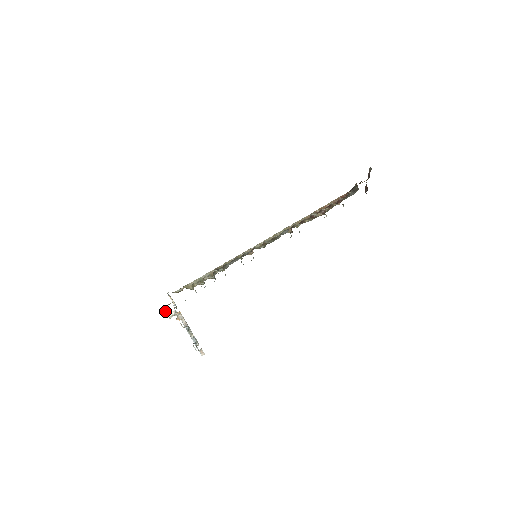
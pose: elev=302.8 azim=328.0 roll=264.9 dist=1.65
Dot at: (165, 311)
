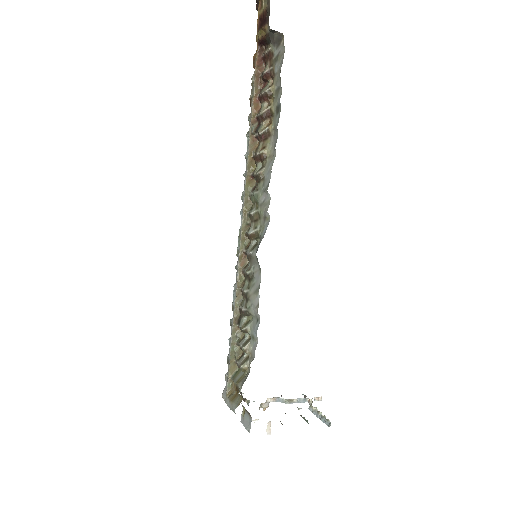
Dot at: occluded
